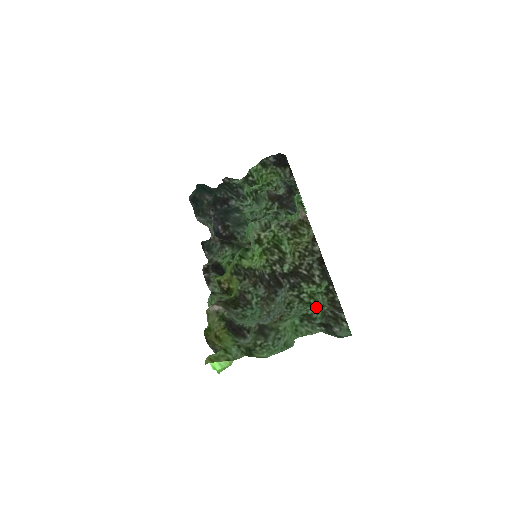
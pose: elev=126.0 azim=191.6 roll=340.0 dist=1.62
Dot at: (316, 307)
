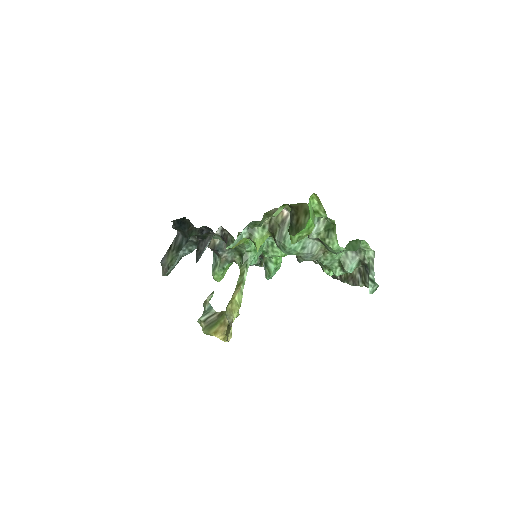
Dot at: (336, 276)
